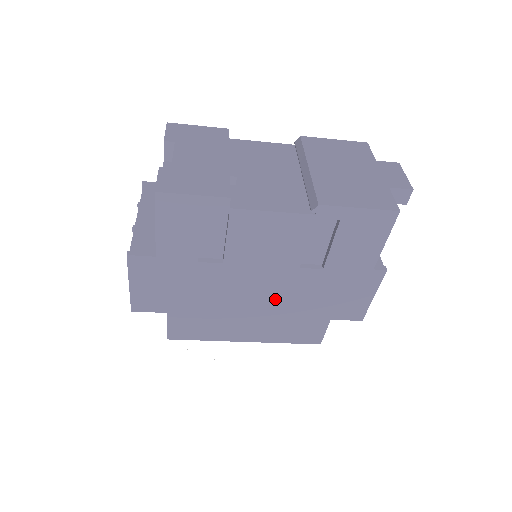
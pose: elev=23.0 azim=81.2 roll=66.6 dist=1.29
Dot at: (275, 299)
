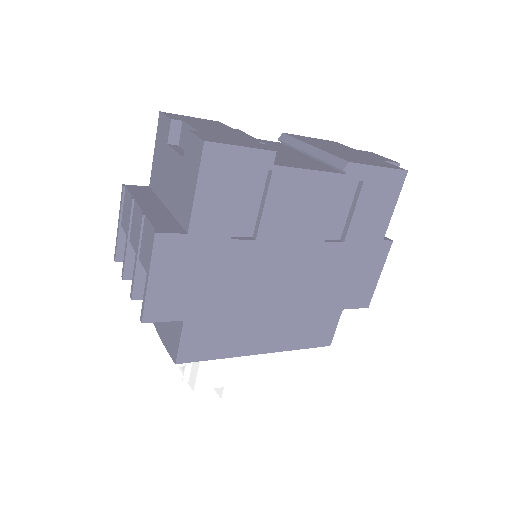
Dot at: (297, 287)
